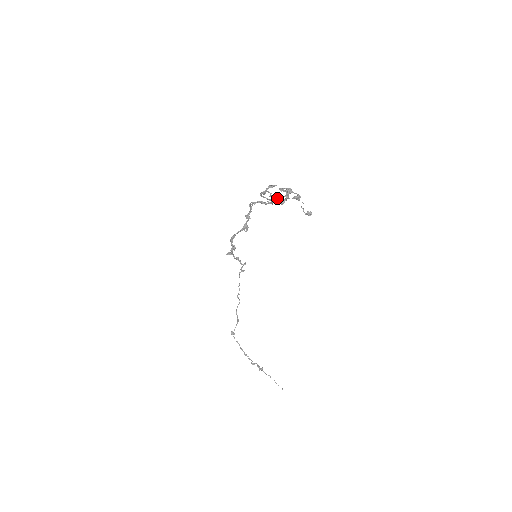
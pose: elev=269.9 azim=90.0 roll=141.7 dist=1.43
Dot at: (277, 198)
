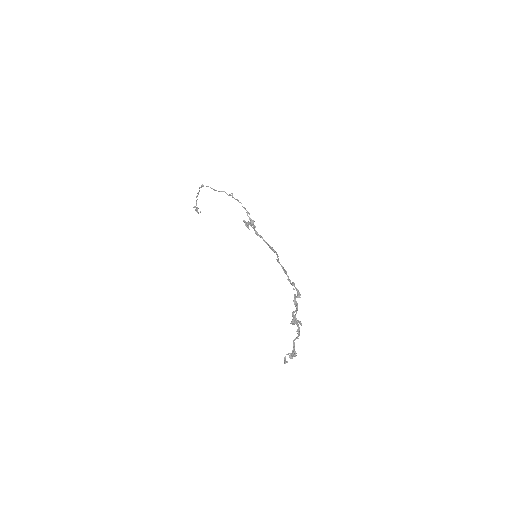
Dot at: occluded
